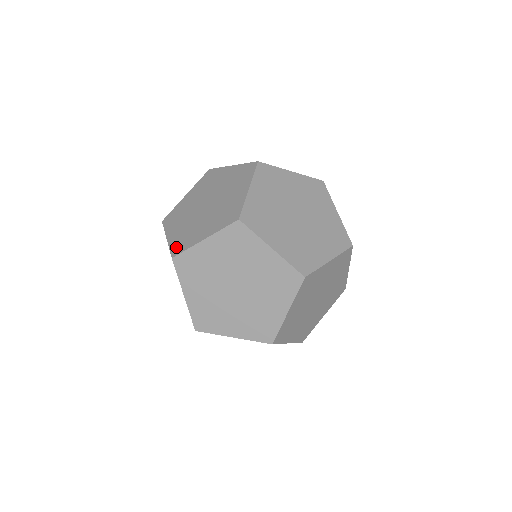
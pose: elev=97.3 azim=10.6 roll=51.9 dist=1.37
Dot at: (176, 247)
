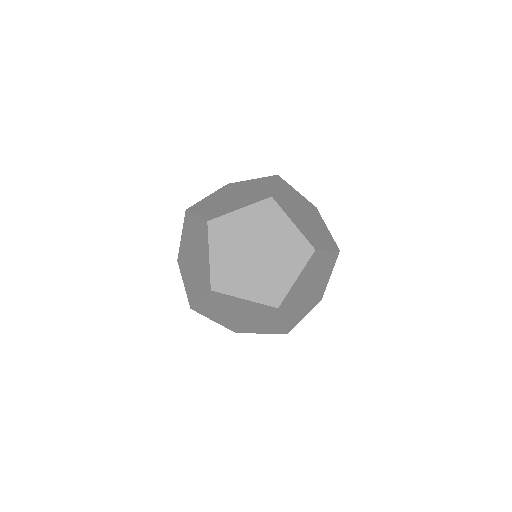
Dot at: (217, 281)
